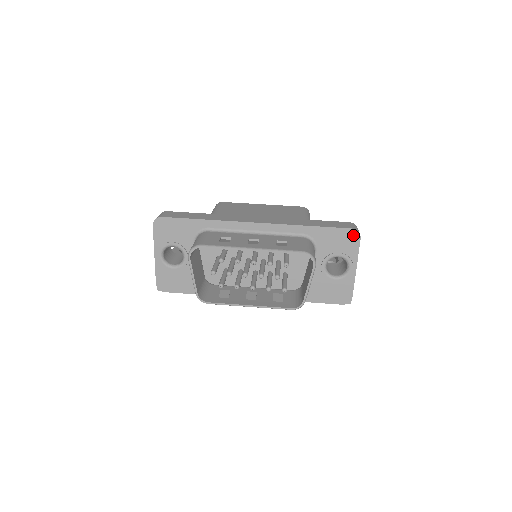
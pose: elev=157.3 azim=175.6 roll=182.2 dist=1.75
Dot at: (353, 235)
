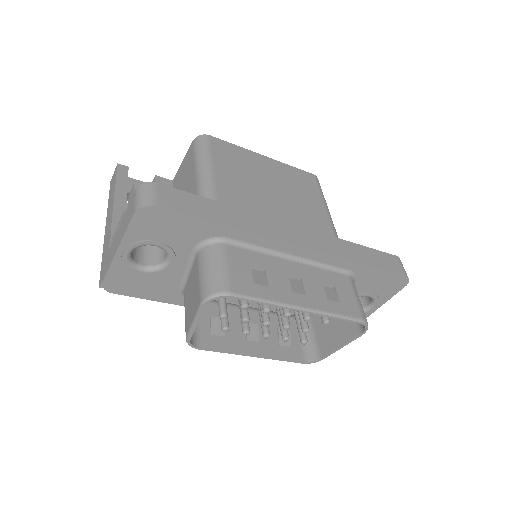
Dot at: (401, 282)
